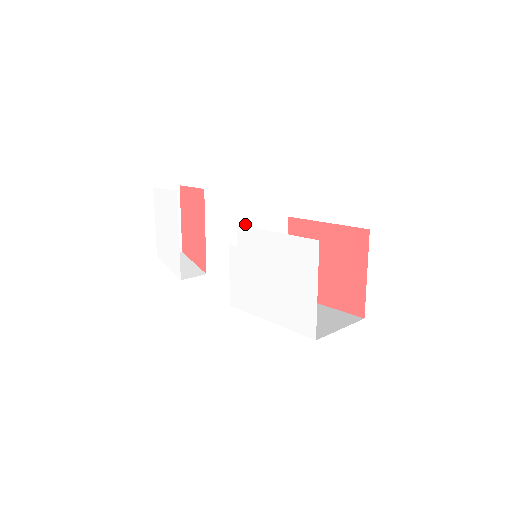
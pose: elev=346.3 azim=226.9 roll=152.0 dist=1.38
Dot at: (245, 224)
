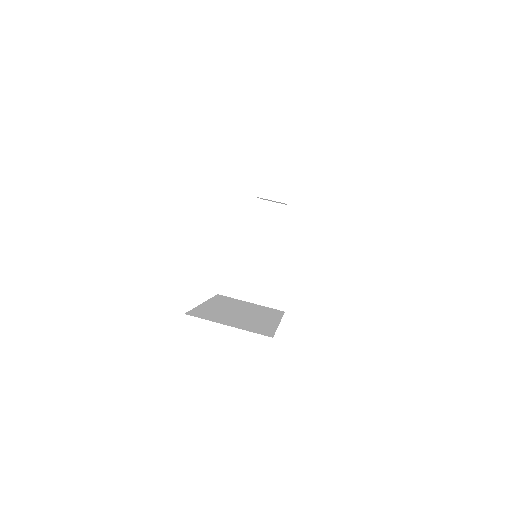
Dot at: (244, 216)
